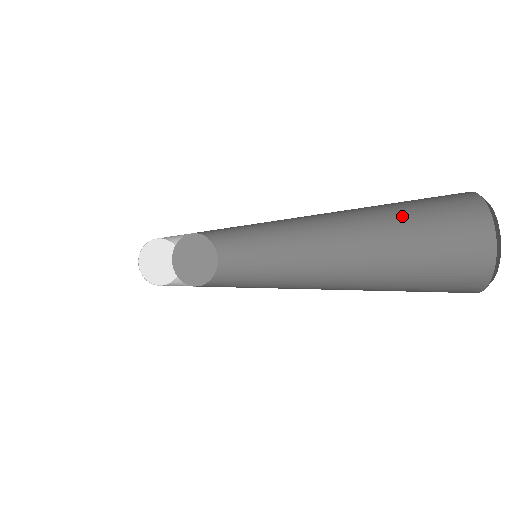
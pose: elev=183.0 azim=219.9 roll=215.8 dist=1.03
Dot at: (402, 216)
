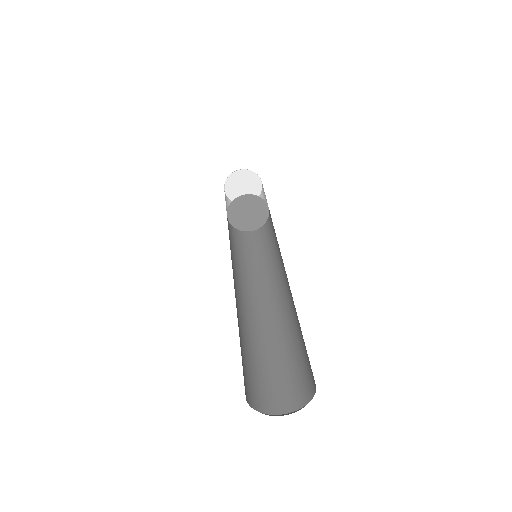
Dot at: occluded
